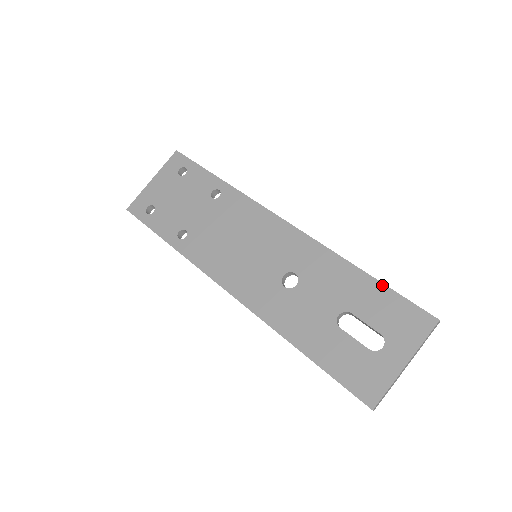
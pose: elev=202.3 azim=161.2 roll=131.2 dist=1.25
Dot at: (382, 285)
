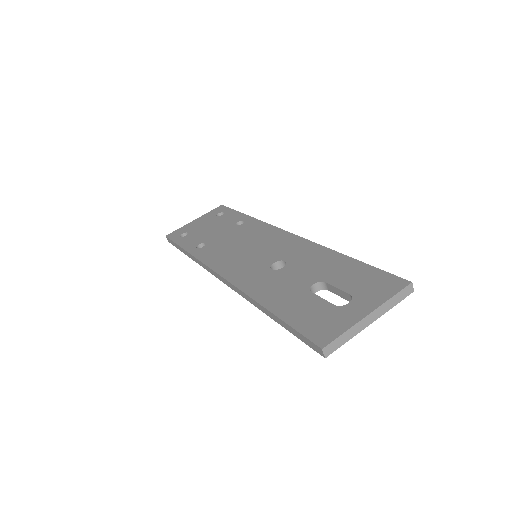
Dot at: (362, 263)
